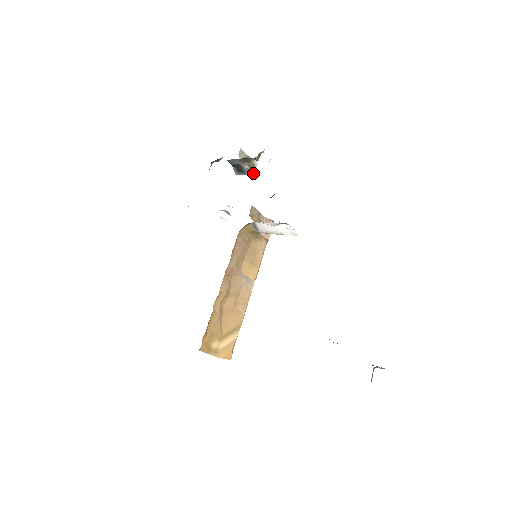
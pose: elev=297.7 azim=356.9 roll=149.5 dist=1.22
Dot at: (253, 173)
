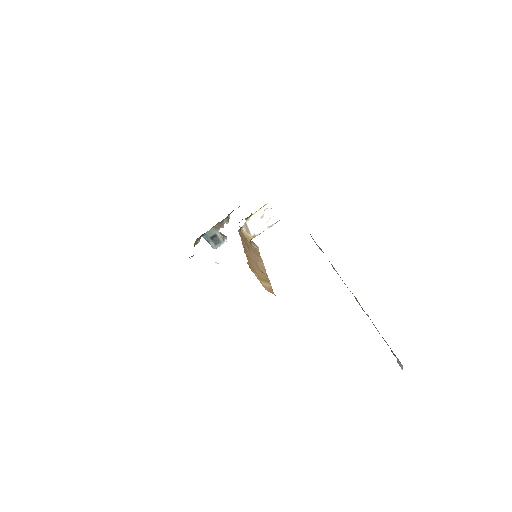
Dot at: occluded
